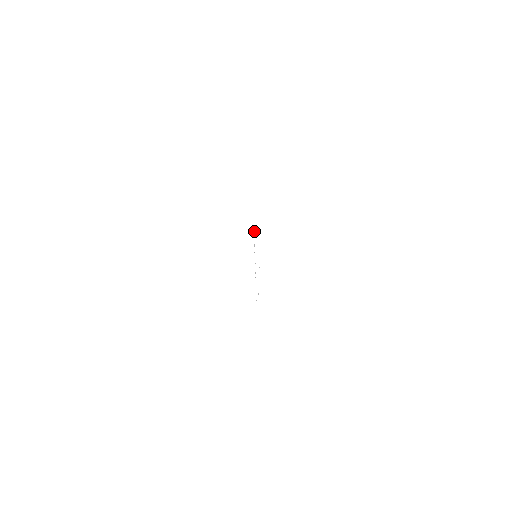
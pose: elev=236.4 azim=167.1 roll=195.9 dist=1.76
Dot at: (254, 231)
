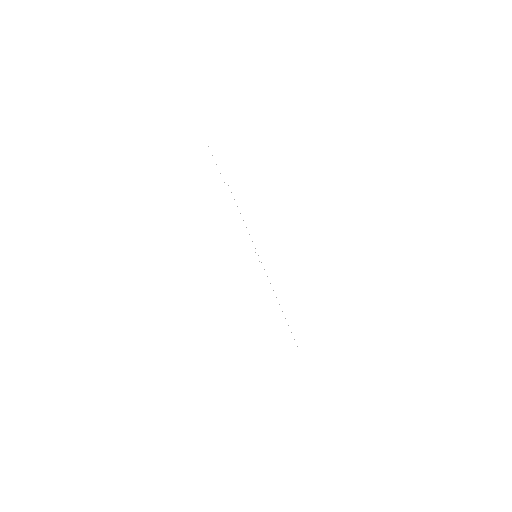
Dot at: occluded
